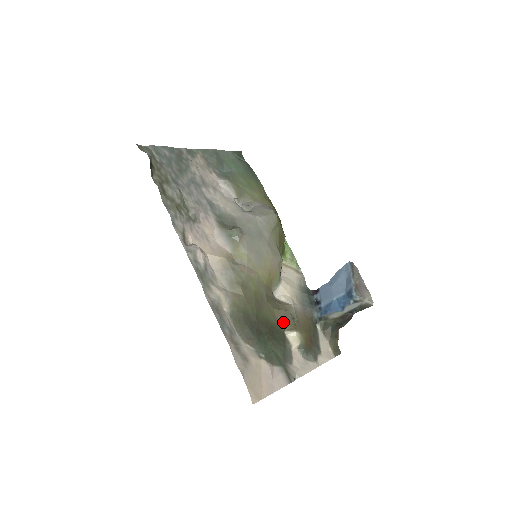
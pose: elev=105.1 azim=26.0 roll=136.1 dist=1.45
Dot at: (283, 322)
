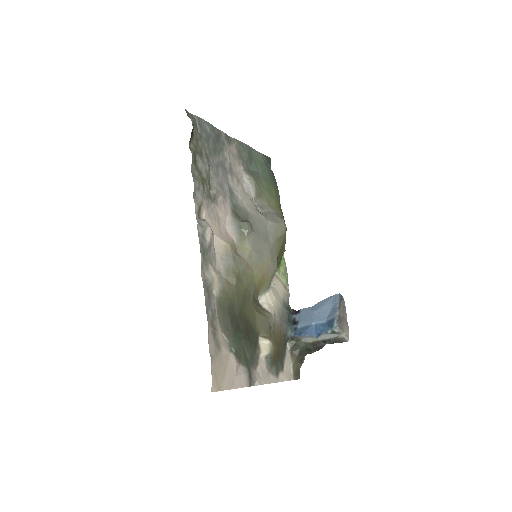
Dot at: (260, 327)
